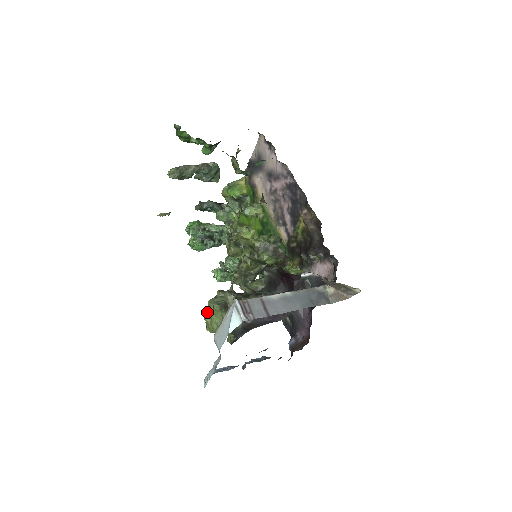
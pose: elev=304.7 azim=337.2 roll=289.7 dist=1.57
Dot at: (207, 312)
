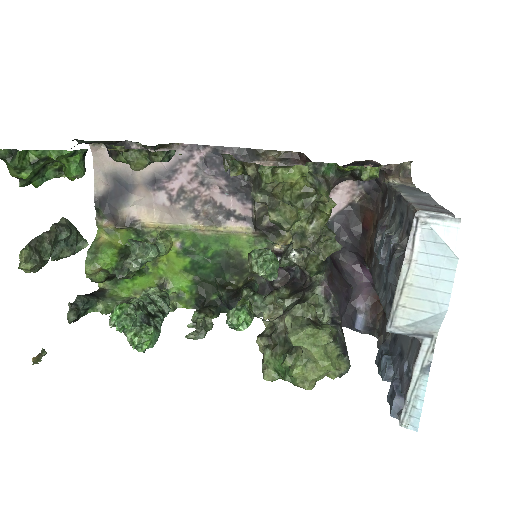
Dot at: (273, 379)
